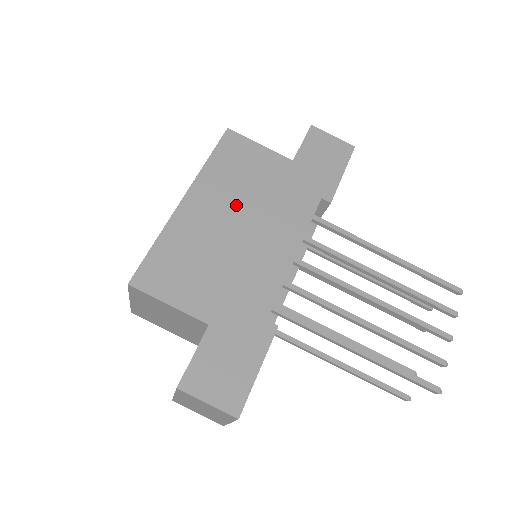
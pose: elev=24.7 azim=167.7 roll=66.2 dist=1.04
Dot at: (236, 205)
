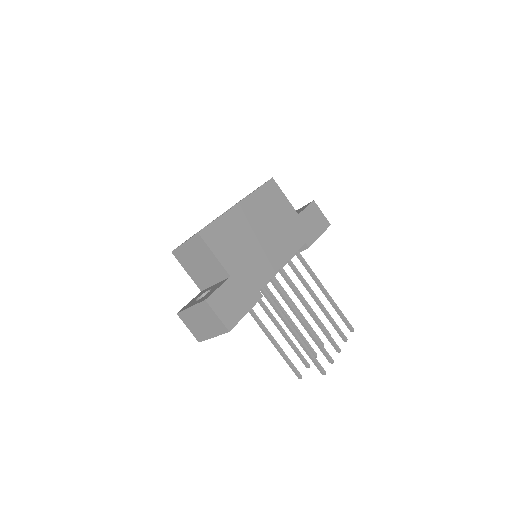
Dot at: (263, 222)
